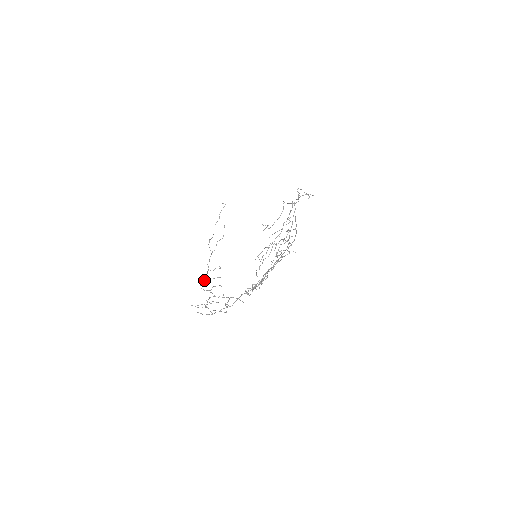
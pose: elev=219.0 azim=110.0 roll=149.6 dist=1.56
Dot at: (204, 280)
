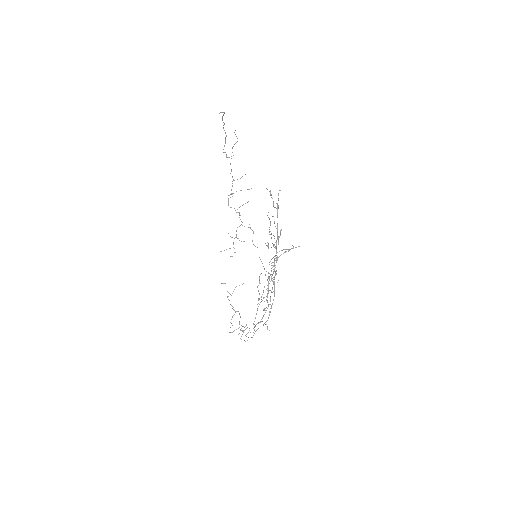
Dot at: (231, 194)
